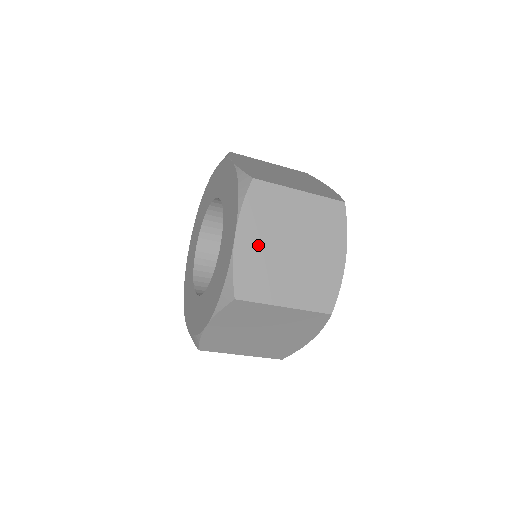
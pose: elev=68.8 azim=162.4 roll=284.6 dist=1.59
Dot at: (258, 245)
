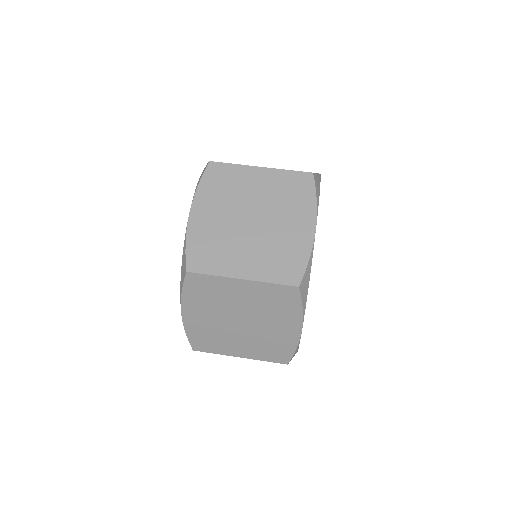
Dot at: (213, 220)
